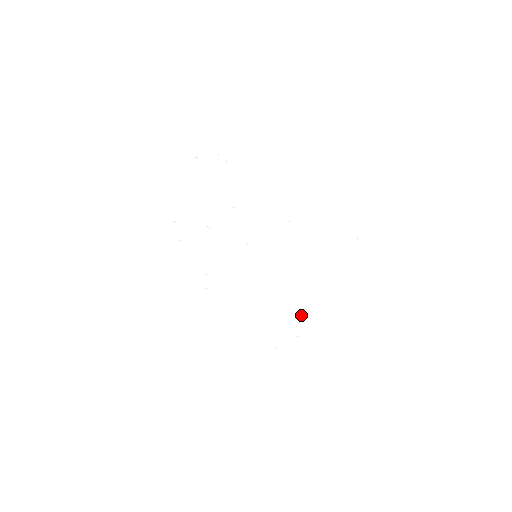
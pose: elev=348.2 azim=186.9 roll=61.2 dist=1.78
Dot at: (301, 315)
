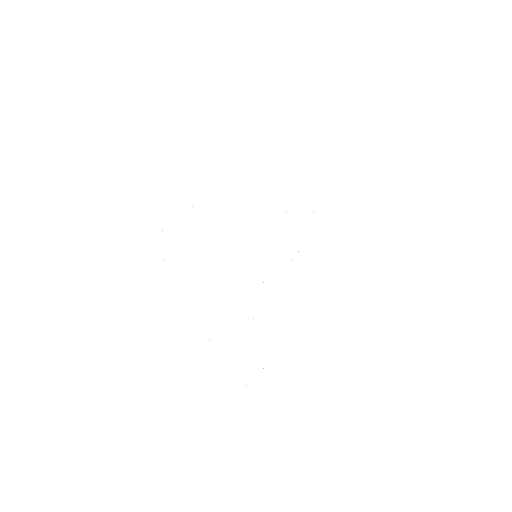
Dot at: occluded
